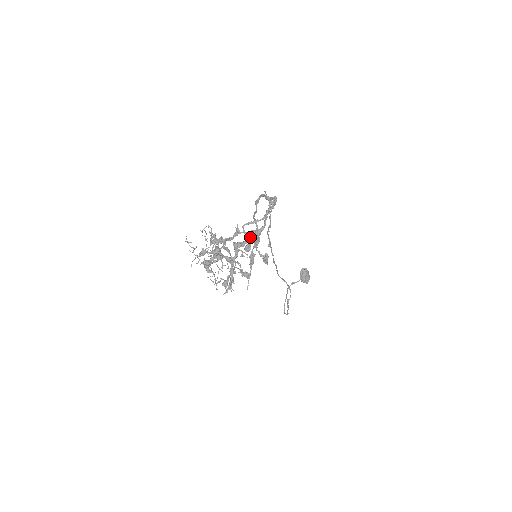
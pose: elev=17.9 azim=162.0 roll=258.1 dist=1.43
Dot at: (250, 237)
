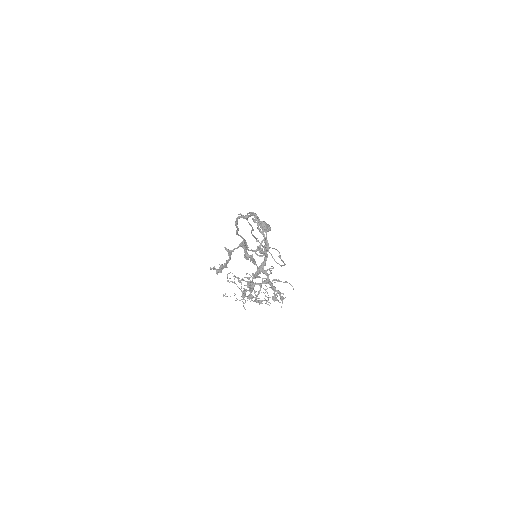
Dot at: (266, 256)
